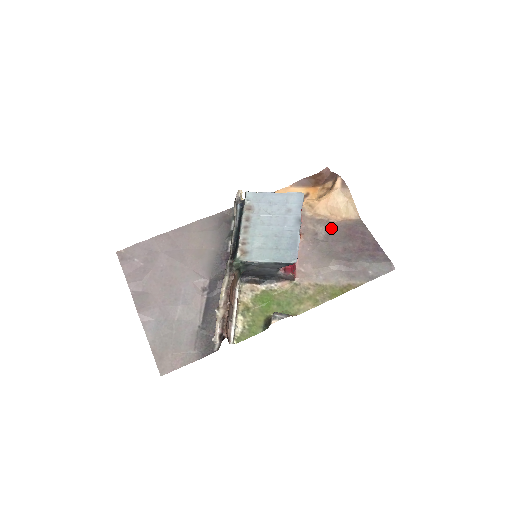
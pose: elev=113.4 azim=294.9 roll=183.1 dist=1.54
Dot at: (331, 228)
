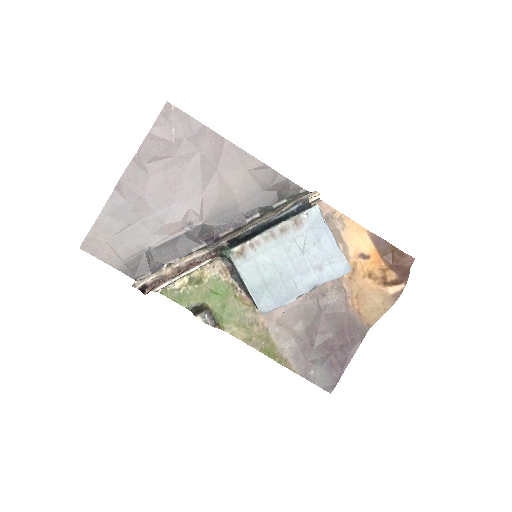
Dot at: (340, 306)
